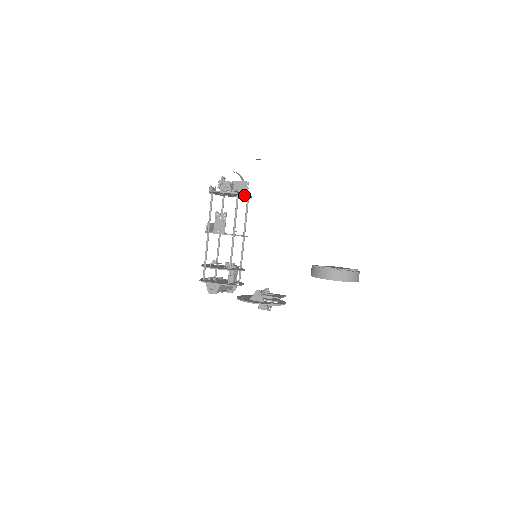
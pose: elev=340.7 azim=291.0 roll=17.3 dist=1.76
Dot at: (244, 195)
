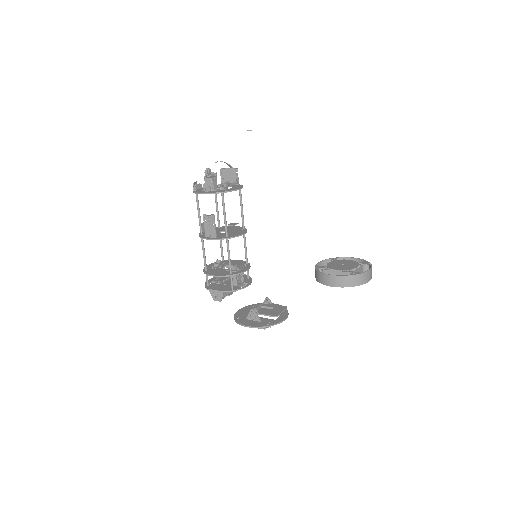
Dot at: (229, 191)
